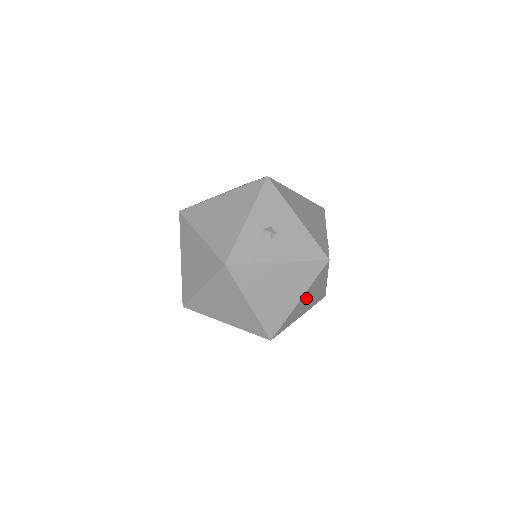
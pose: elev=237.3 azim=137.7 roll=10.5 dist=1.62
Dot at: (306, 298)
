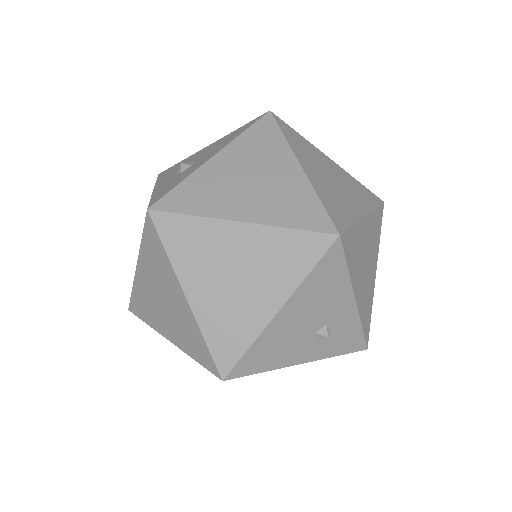
Dot at: (318, 172)
